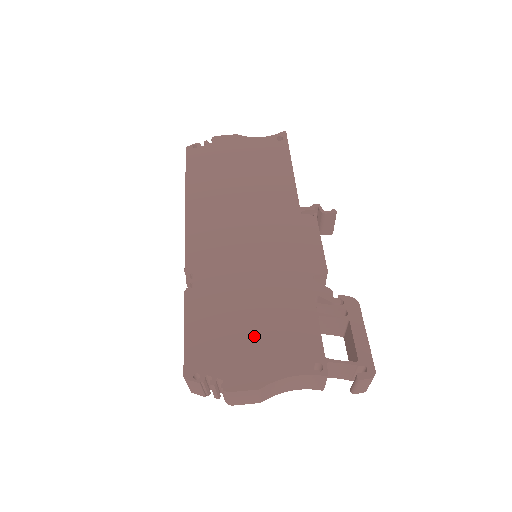
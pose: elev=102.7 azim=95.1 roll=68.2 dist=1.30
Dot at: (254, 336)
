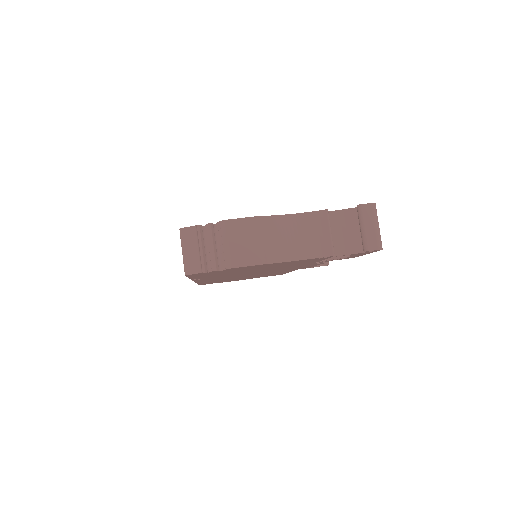
Dot at: occluded
